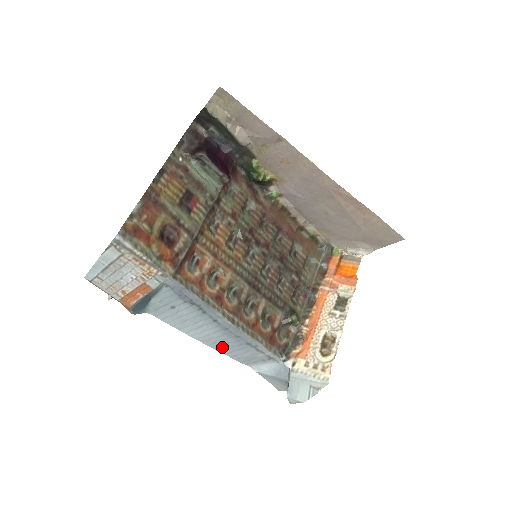
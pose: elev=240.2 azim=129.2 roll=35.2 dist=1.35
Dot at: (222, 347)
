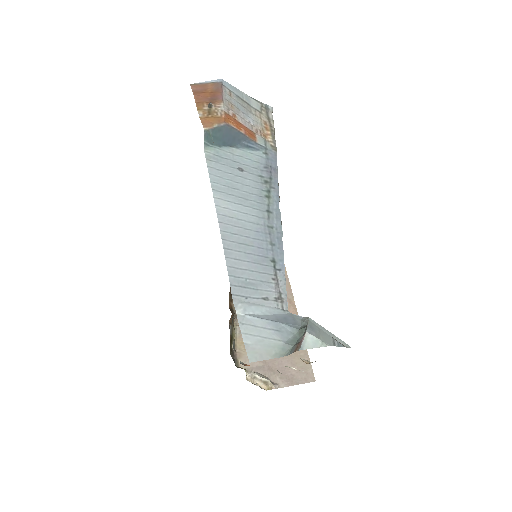
Dot at: (236, 245)
